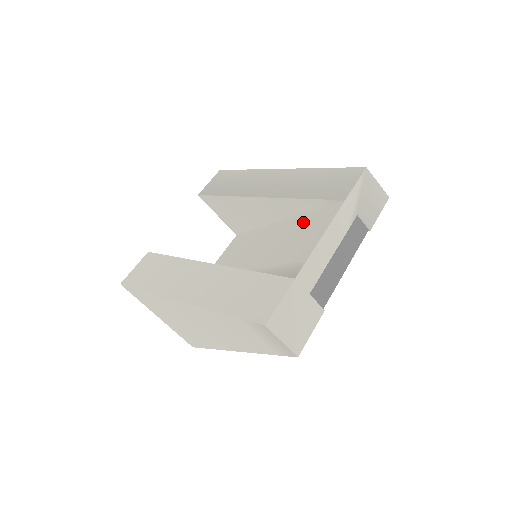
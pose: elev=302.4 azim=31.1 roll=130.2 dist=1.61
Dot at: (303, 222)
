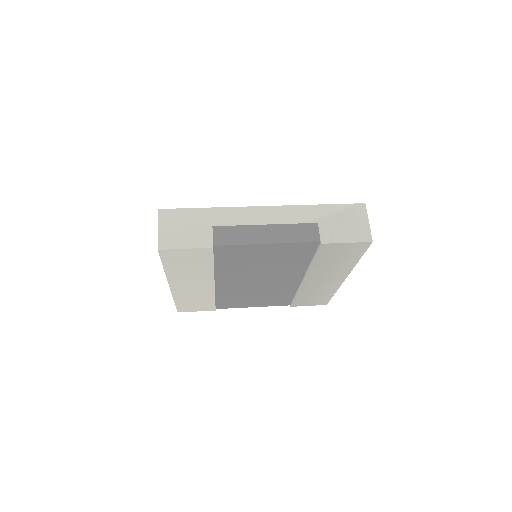
Dot at: occluded
